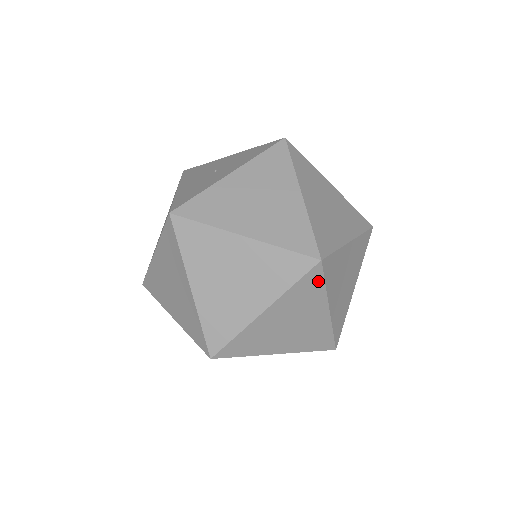
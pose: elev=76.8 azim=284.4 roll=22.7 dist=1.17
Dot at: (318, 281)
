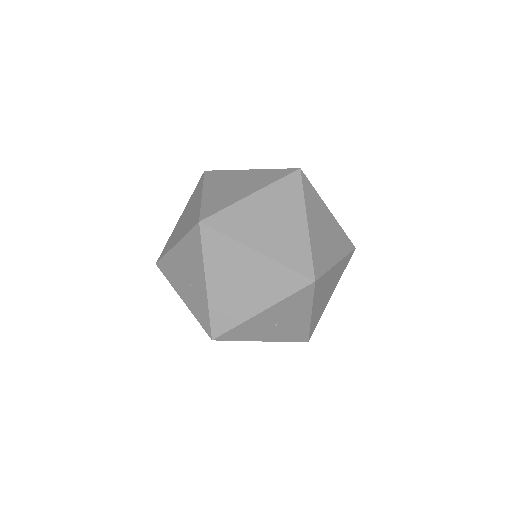
Dot at: (298, 186)
